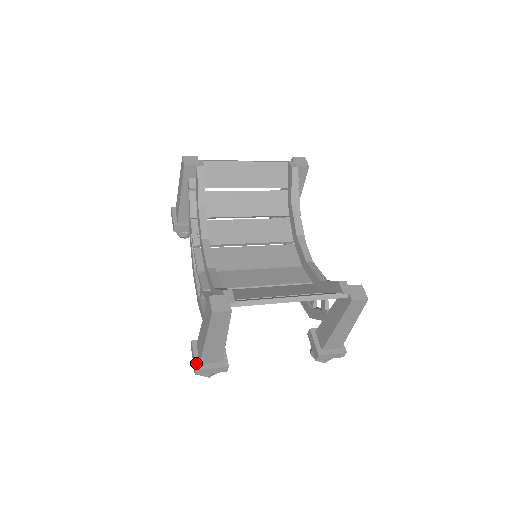
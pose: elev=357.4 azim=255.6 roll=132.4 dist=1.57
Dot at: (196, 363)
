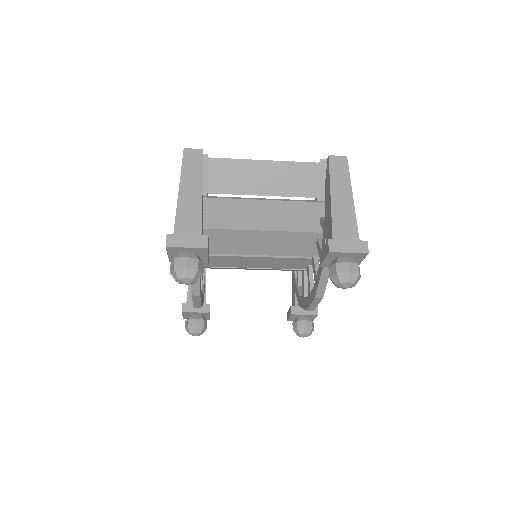
Dot at: occluded
